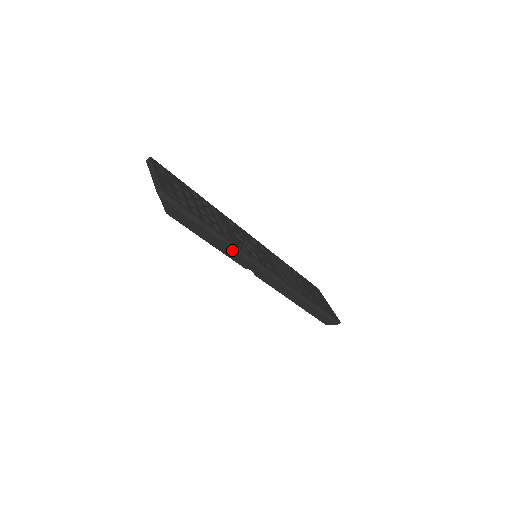
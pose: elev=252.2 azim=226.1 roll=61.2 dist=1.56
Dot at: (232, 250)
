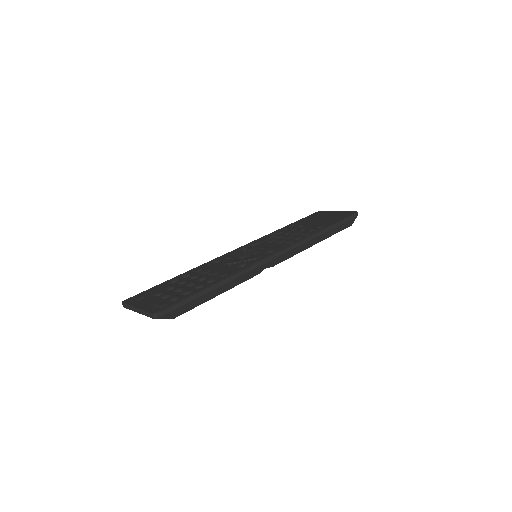
Dot at: (237, 278)
